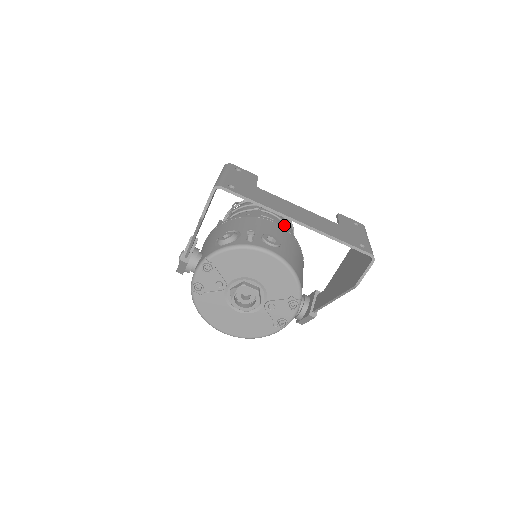
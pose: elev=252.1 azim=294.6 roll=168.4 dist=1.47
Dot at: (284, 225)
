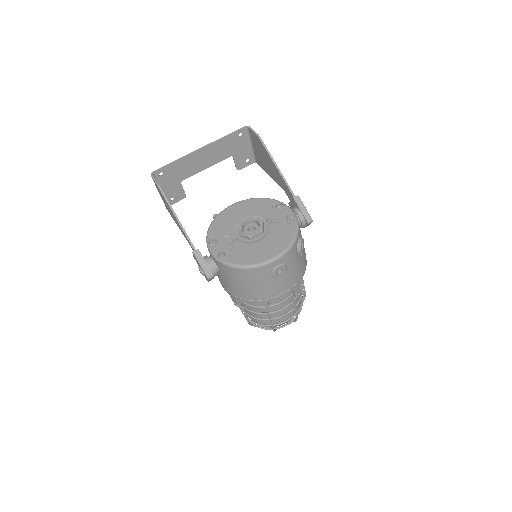
Dot at: occluded
